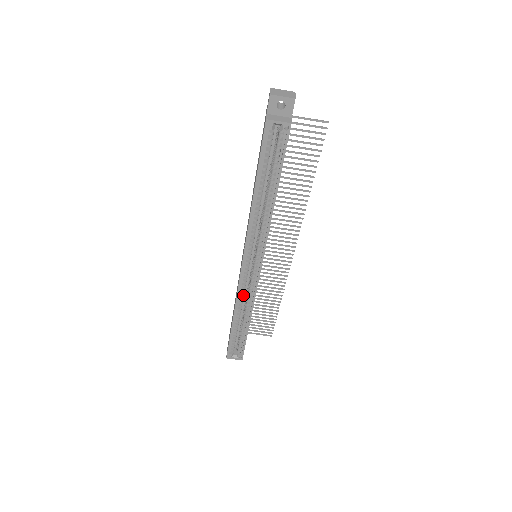
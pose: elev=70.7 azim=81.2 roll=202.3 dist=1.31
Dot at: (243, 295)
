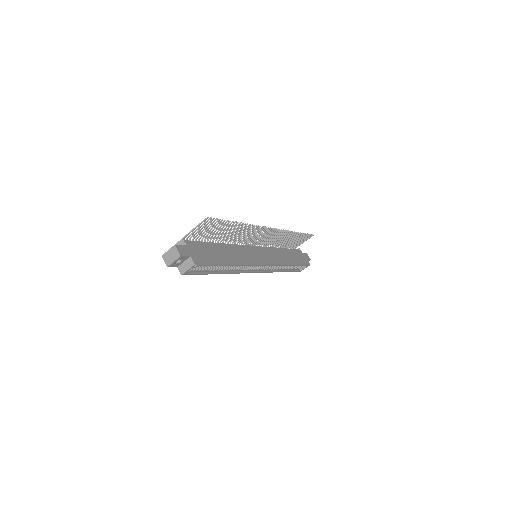
Dot at: (273, 268)
